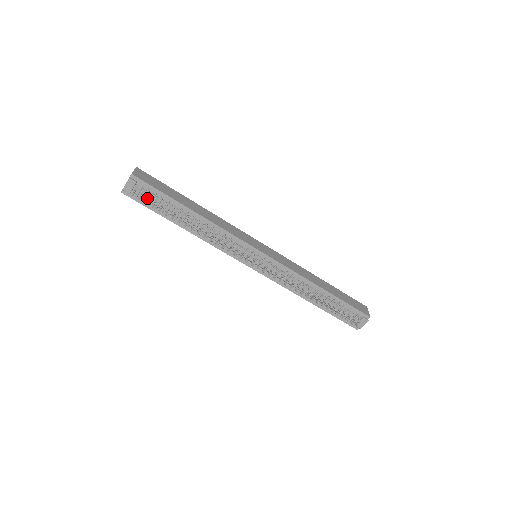
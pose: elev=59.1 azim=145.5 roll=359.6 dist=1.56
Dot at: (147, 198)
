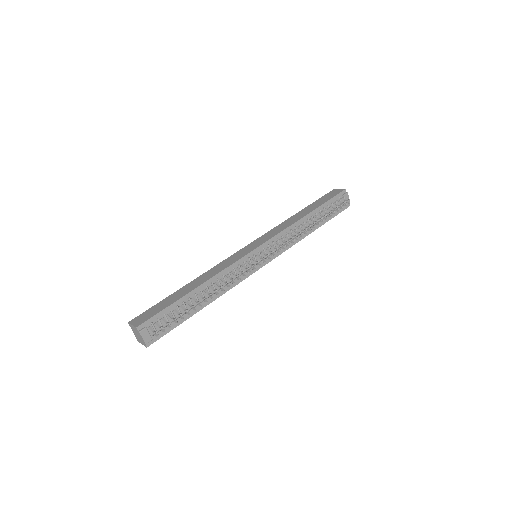
Dot at: occluded
